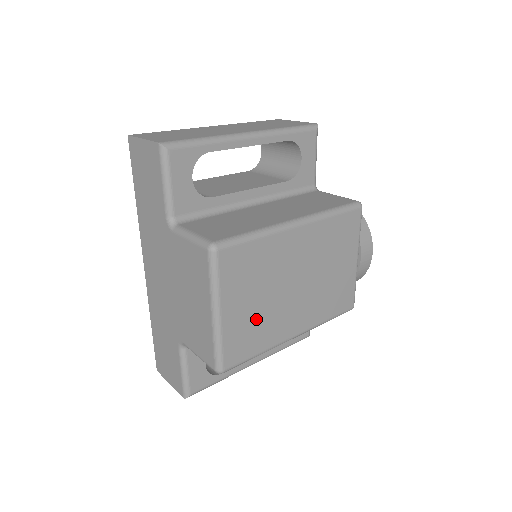
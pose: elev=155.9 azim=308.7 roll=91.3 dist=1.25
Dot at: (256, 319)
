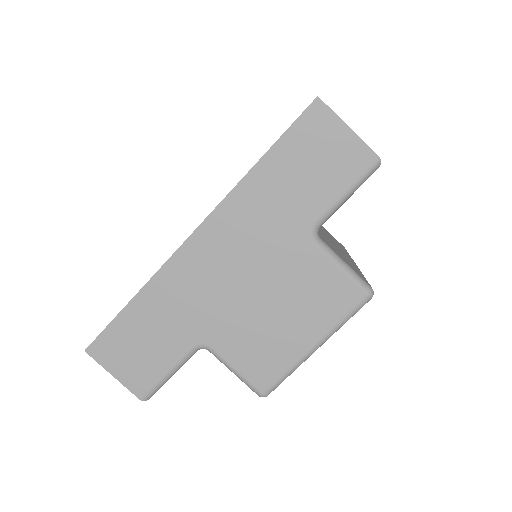
Dot at: occluded
